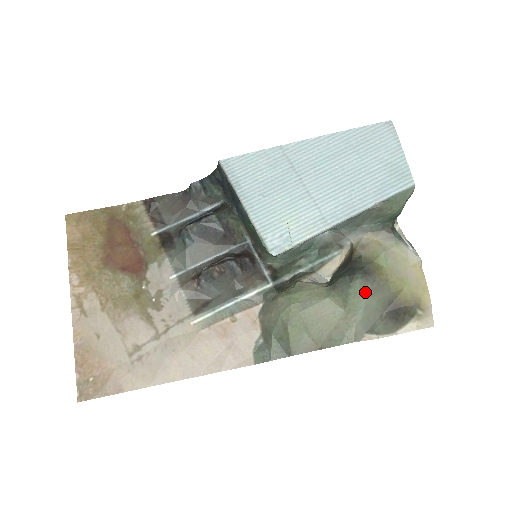
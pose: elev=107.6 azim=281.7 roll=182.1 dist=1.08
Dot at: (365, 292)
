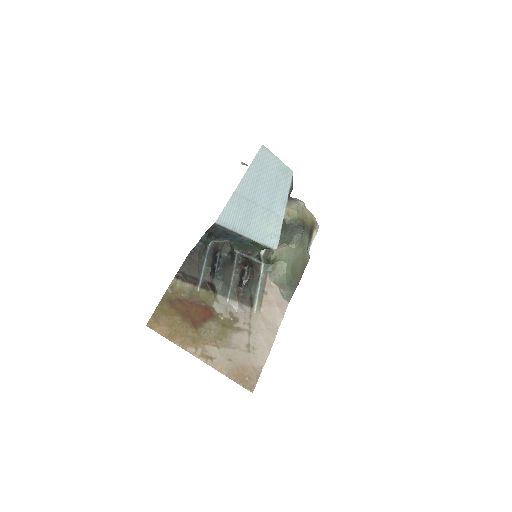
Dot at: (306, 234)
